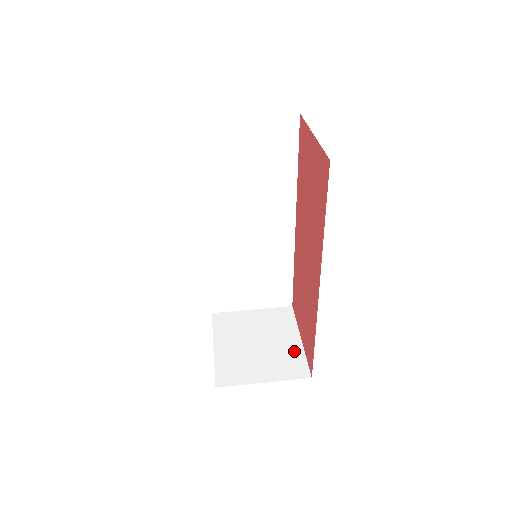
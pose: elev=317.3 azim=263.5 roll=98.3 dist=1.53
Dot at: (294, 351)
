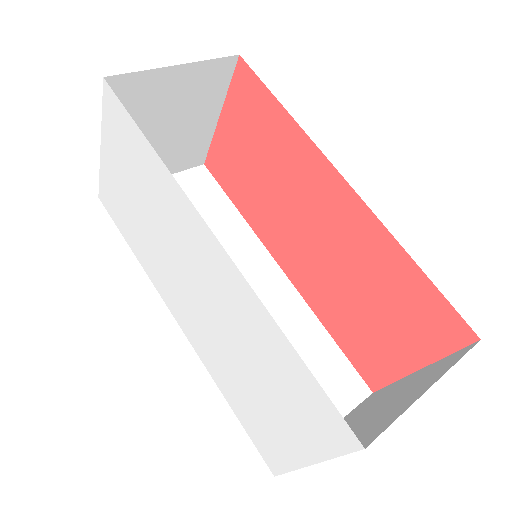
Dot at: (425, 371)
